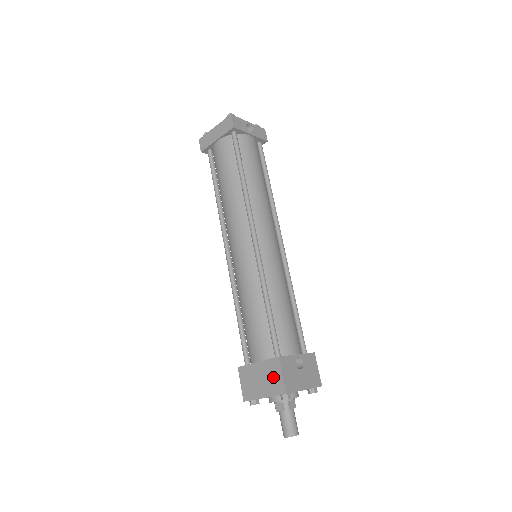
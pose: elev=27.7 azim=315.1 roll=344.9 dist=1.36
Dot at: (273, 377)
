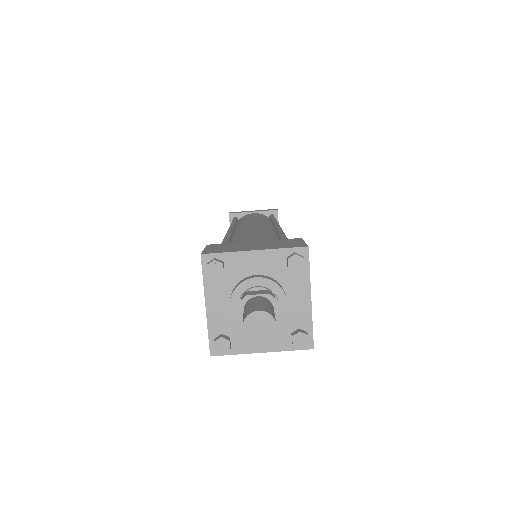
Dot at: (284, 243)
